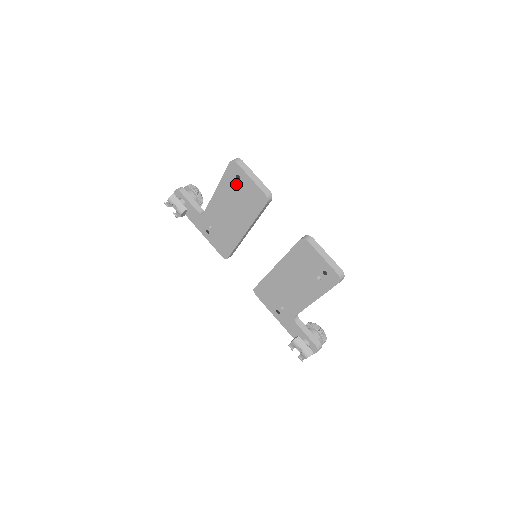
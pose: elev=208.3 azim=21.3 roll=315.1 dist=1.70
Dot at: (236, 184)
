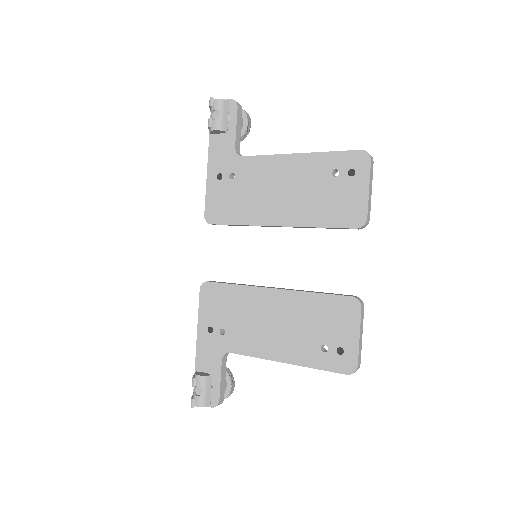
Dot at: (339, 175)
